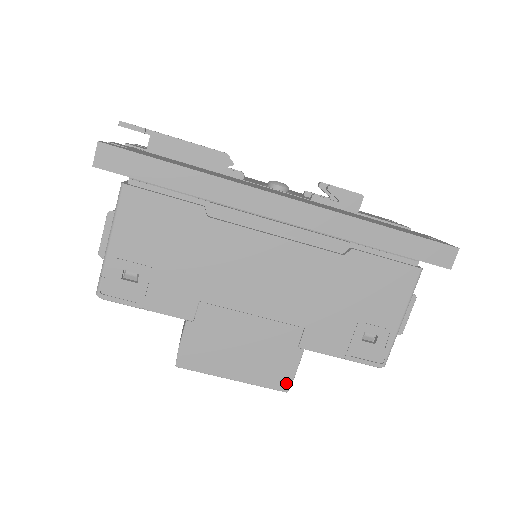
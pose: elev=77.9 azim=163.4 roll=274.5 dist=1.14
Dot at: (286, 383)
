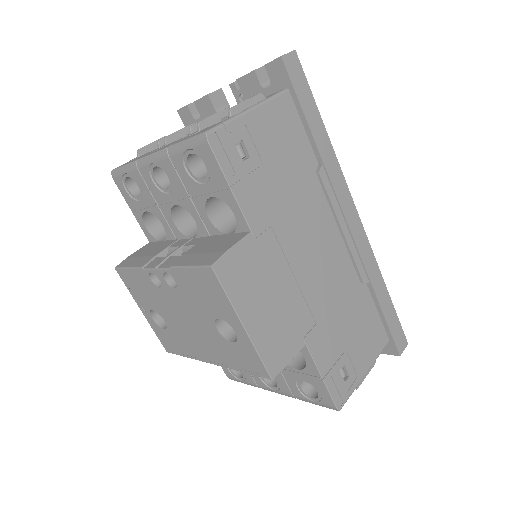
Dot at: (277, 368)
